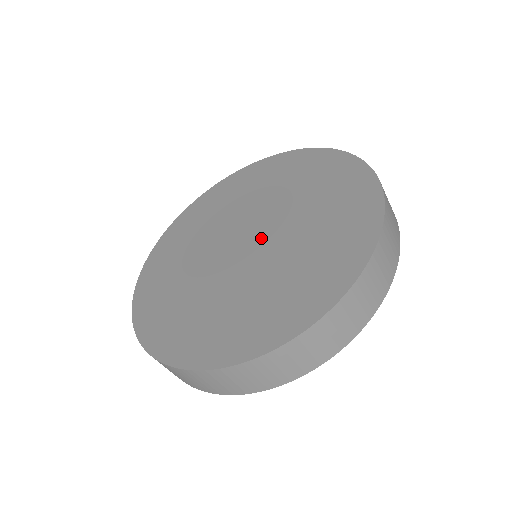
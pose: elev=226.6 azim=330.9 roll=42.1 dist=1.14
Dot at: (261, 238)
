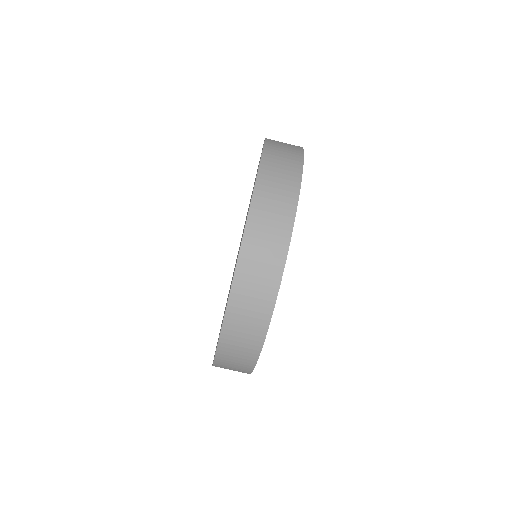
Dot at: occluded
